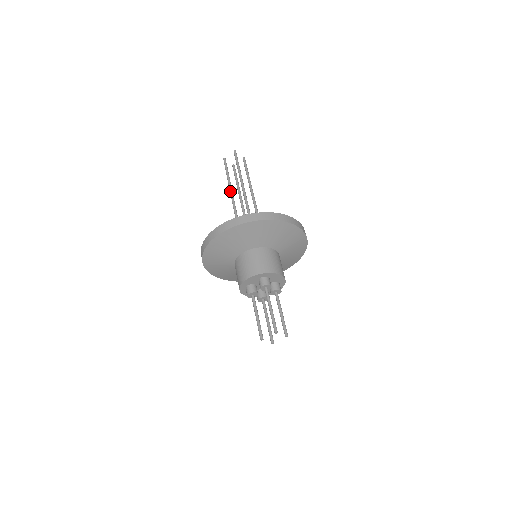
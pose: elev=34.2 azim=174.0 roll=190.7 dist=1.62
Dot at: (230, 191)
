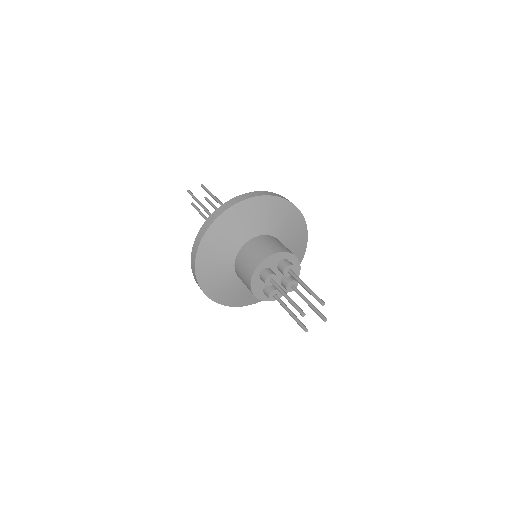
Dot at: occluded
